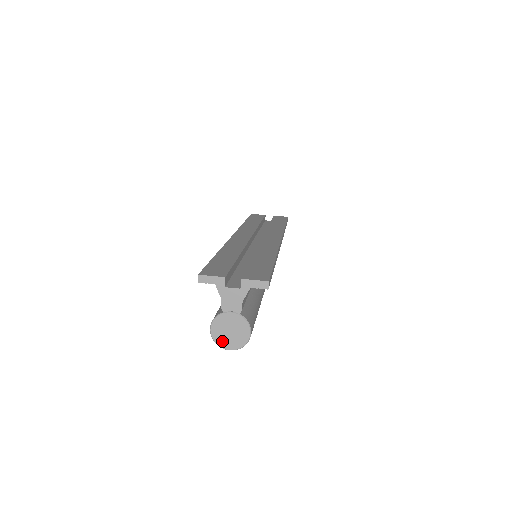
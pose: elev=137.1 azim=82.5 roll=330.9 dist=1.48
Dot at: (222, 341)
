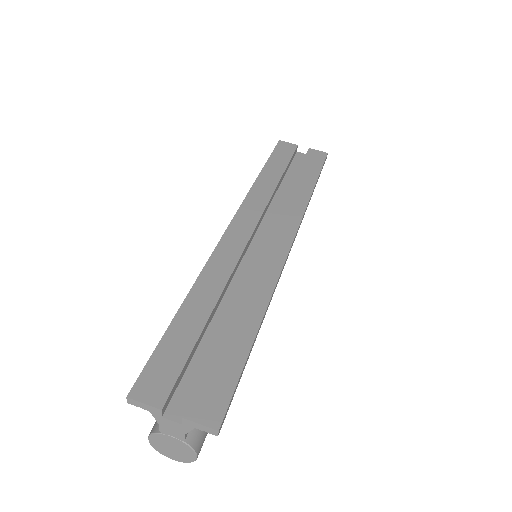
Dot at: (163, 451)
